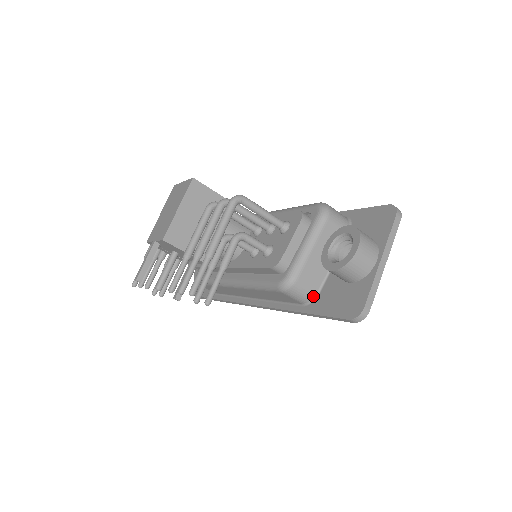
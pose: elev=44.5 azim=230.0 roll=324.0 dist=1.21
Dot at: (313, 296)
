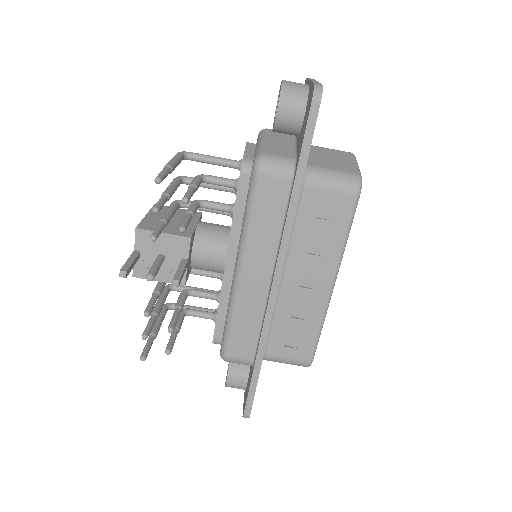
Dot at: (293, 162)
